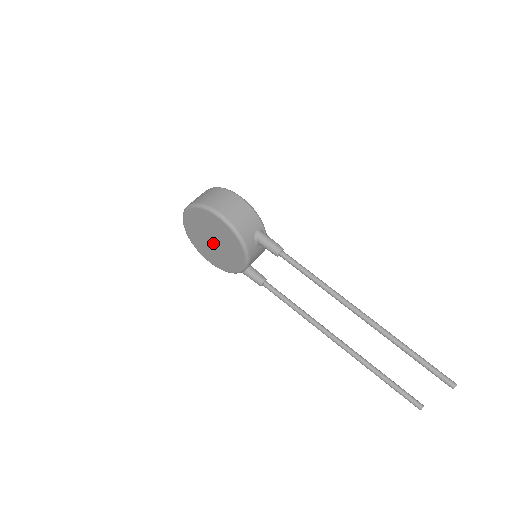
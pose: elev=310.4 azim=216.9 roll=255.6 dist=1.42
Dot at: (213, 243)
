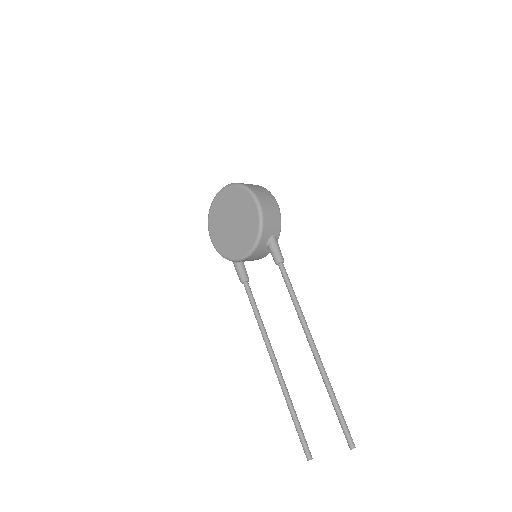
Dot at: (231, 224)
